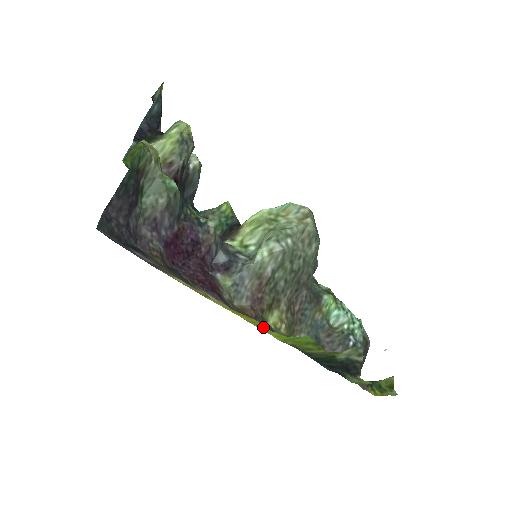
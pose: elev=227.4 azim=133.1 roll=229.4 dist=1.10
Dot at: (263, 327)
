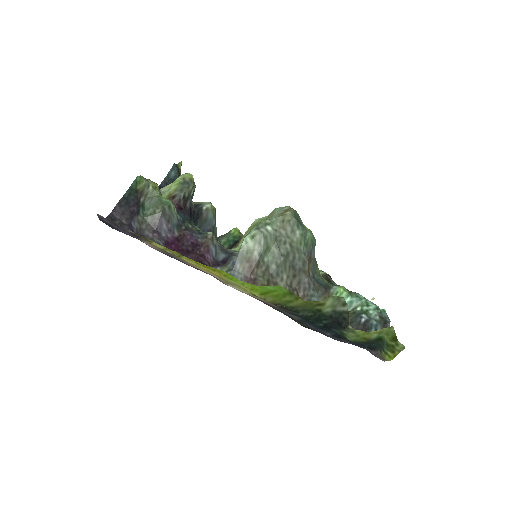
Dot at: (235, 279)
